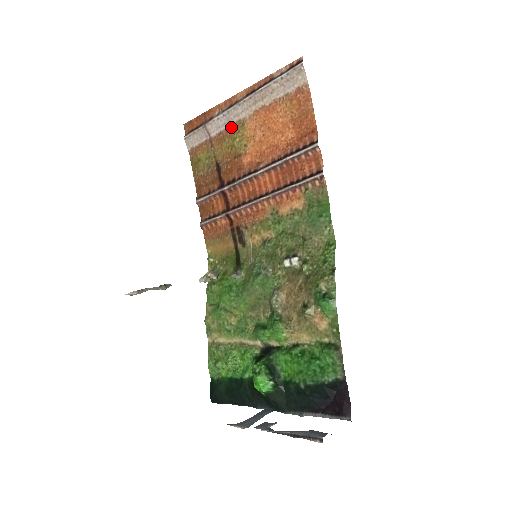
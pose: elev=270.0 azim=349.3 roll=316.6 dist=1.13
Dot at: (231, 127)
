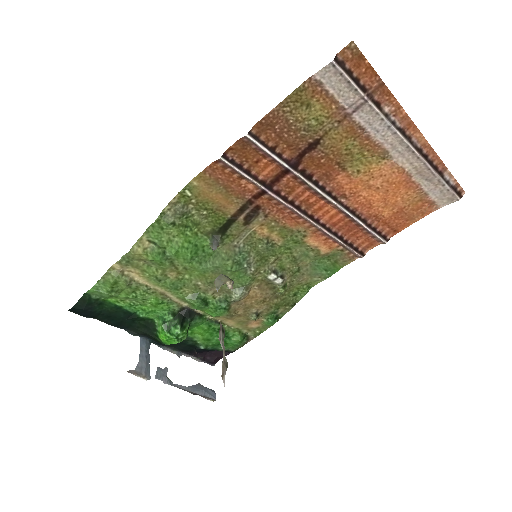
Dot at: (376, 143)
